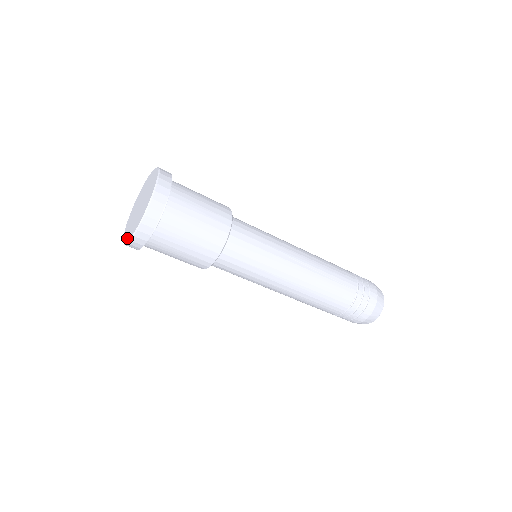
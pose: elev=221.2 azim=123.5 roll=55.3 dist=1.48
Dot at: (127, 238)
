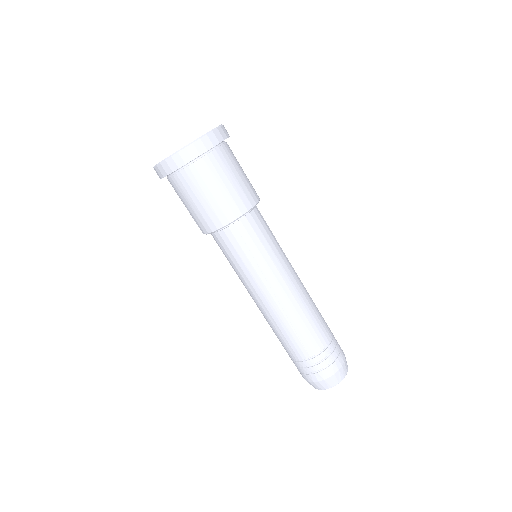
Dot at: occluded
